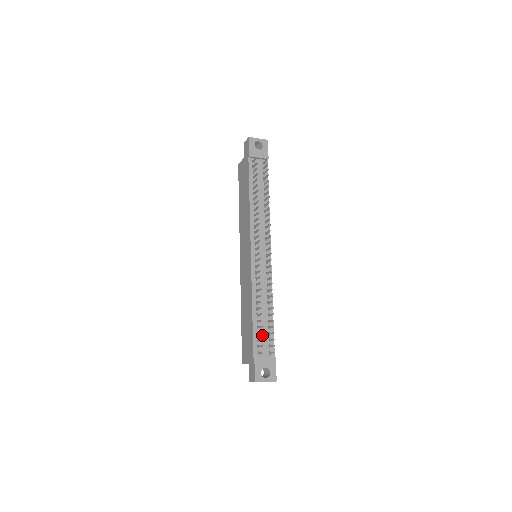
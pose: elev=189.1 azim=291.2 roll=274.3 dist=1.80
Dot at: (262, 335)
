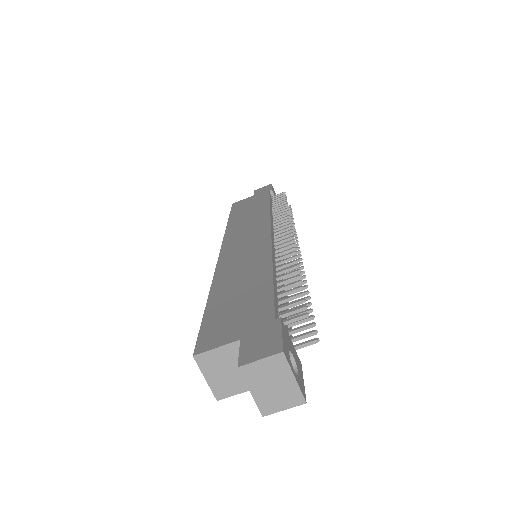
Dot at: (282, 312)
